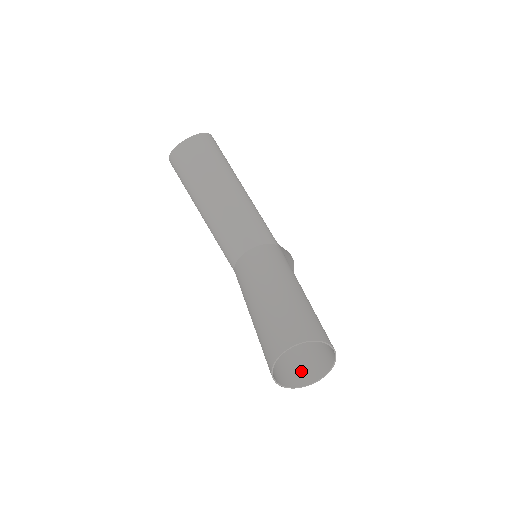
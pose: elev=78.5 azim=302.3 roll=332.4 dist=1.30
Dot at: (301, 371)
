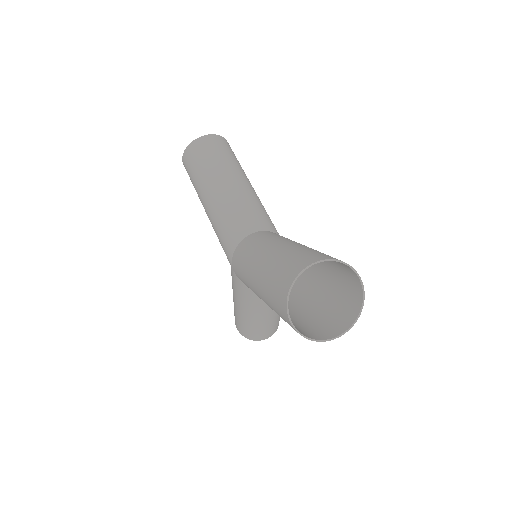
Dot at: (313, 331)
